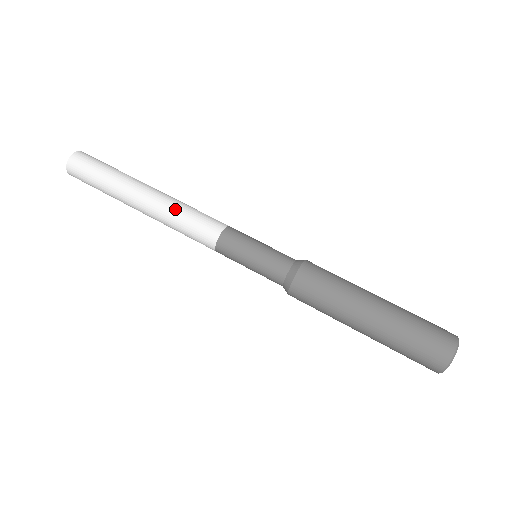
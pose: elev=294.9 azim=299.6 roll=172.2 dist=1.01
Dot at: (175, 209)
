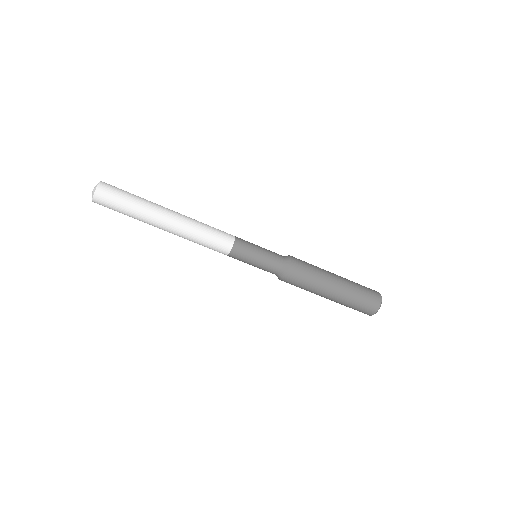
Dot at: (192, 237)
